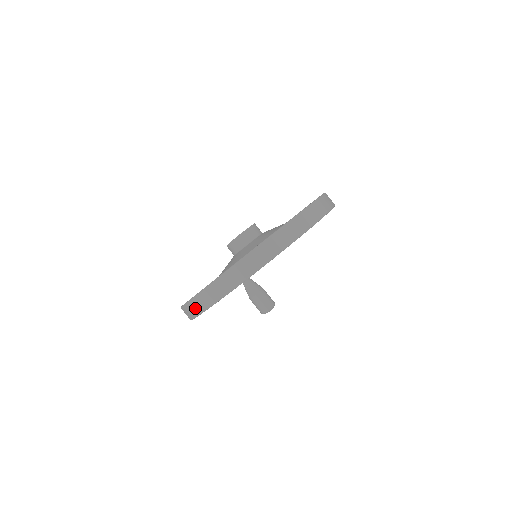
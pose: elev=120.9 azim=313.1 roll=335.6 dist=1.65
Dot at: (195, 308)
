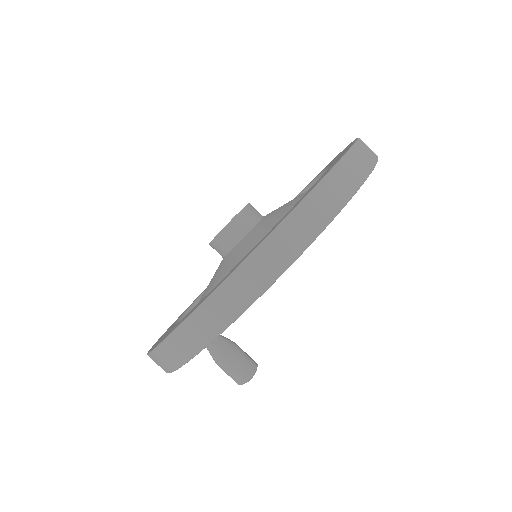
Dot at: (237, 295)
